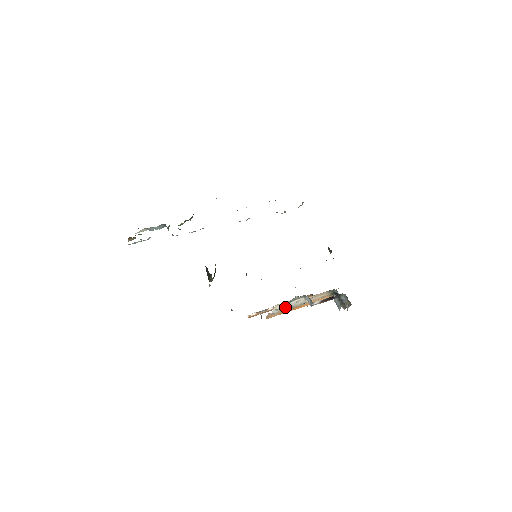
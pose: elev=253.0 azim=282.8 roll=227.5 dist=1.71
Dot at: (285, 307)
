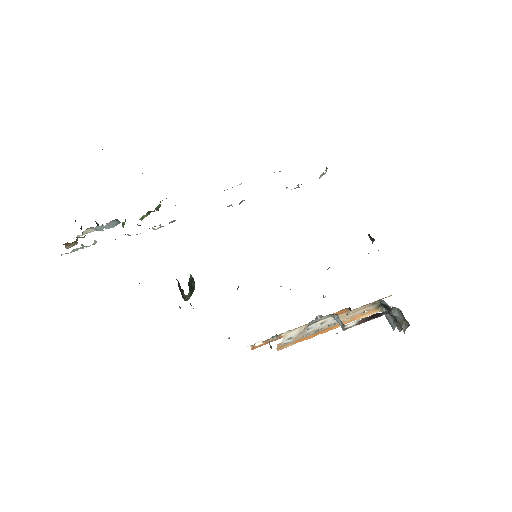
Dot at: (304, 332)
